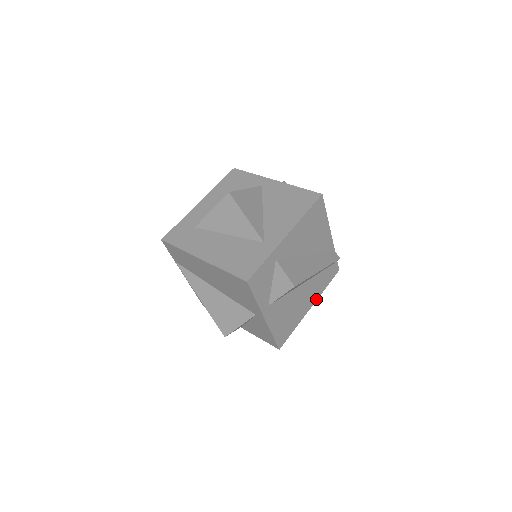
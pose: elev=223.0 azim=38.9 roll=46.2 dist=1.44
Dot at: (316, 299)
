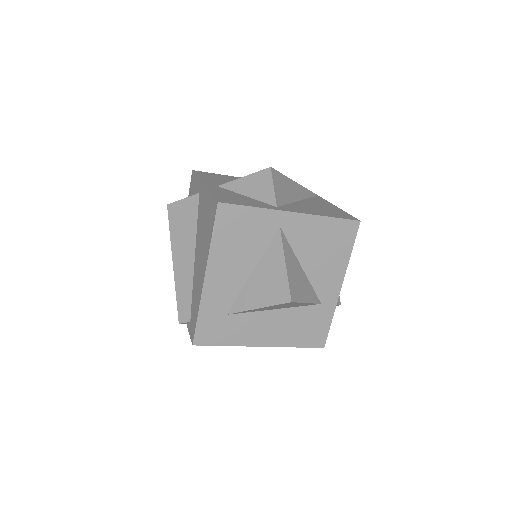
Dot at: occluded
